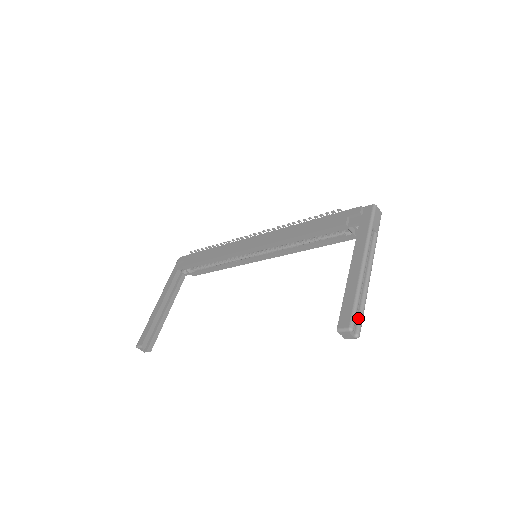
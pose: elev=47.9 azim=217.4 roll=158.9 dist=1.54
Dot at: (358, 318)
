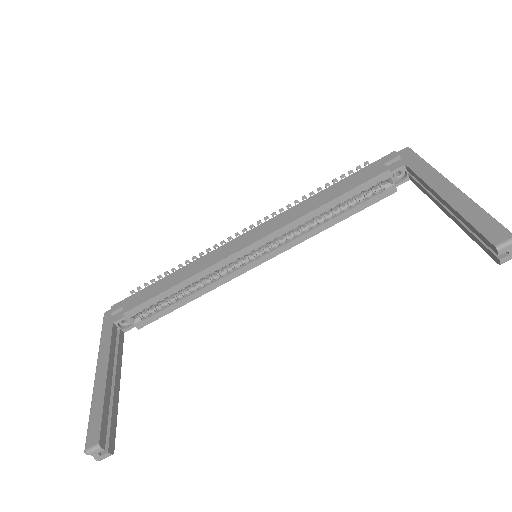
Dot at: occluded
